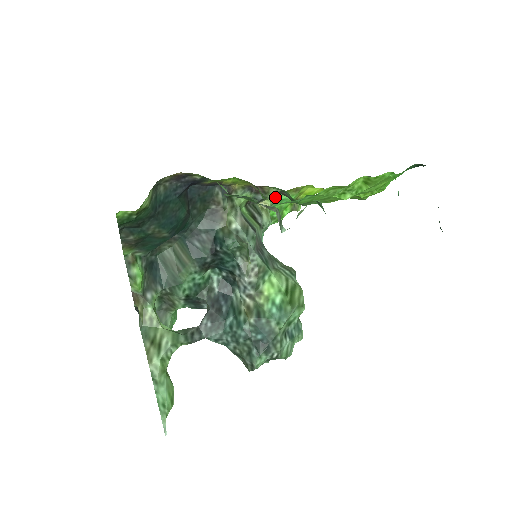
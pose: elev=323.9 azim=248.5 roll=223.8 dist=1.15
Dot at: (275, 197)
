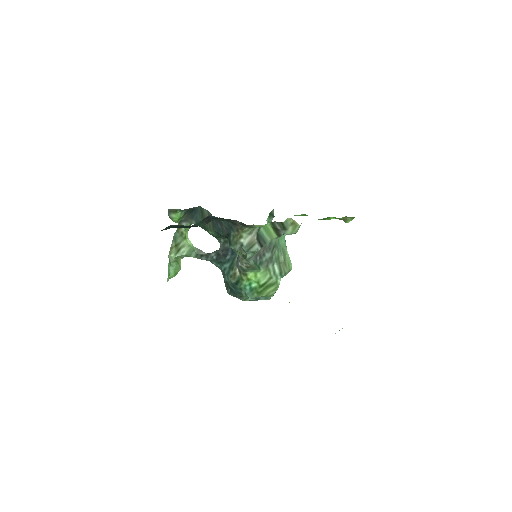
Dot at: occluded
